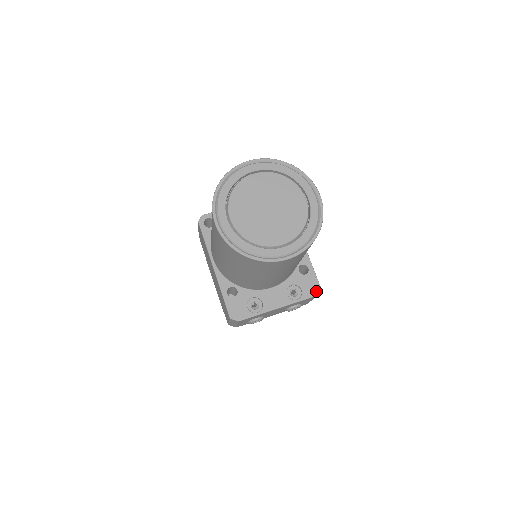
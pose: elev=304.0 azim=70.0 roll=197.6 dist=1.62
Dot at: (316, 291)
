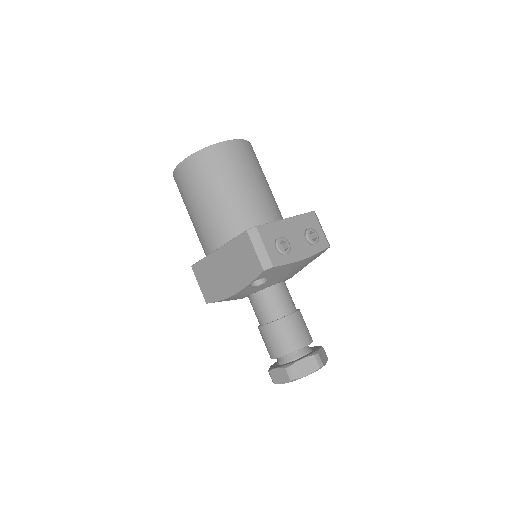
Dot at: occluded
